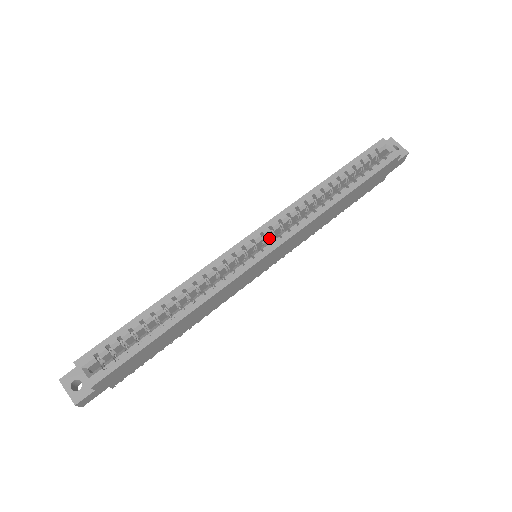
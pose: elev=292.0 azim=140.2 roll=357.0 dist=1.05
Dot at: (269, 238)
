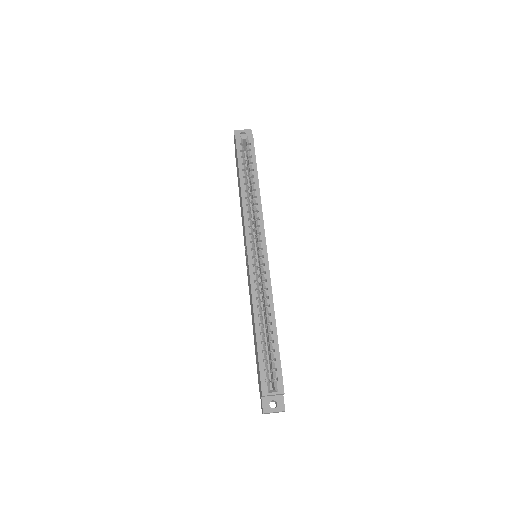
Dot at: occluded
